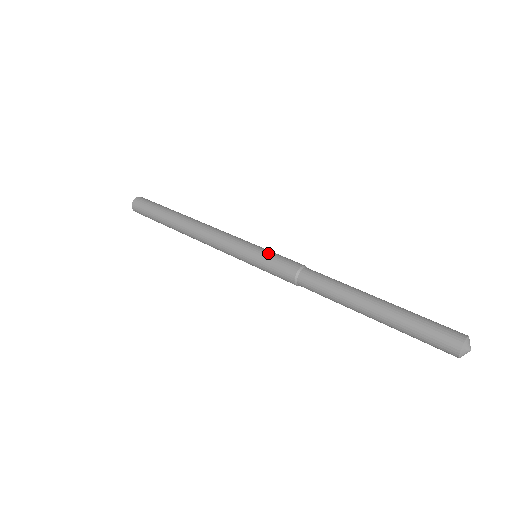
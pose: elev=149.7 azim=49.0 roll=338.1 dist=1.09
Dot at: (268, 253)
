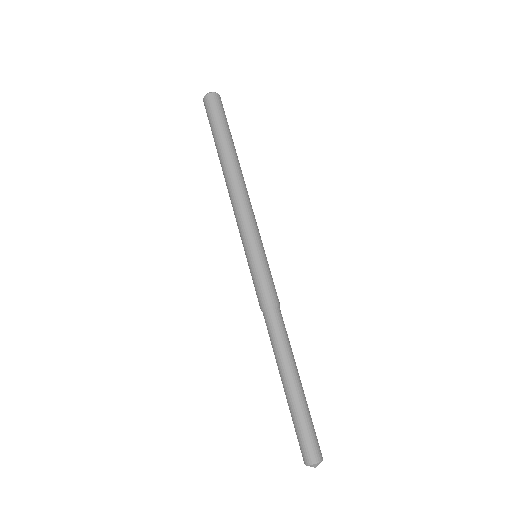
Dot at: (262, 268)
